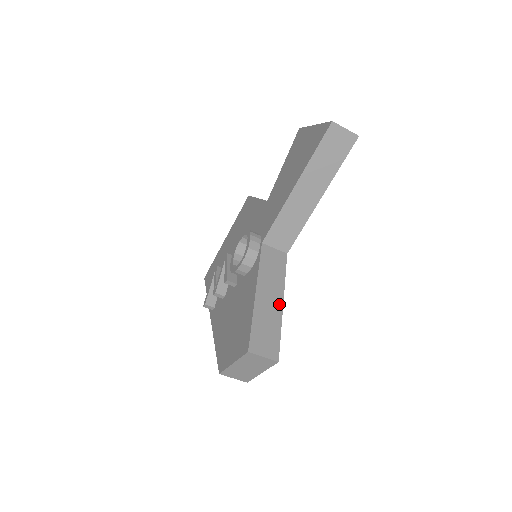
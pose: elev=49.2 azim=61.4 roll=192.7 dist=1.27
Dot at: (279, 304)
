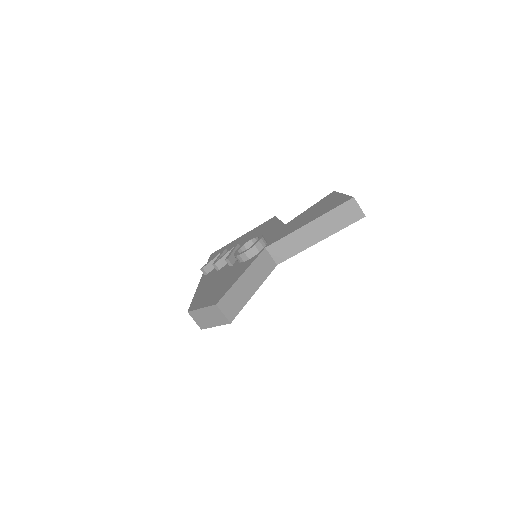
Dot at: (253, 291)
